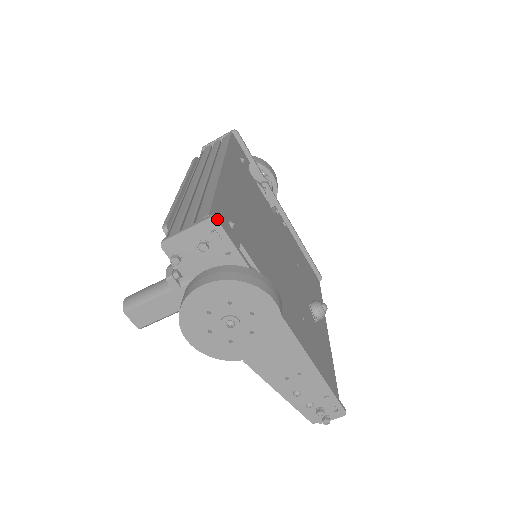
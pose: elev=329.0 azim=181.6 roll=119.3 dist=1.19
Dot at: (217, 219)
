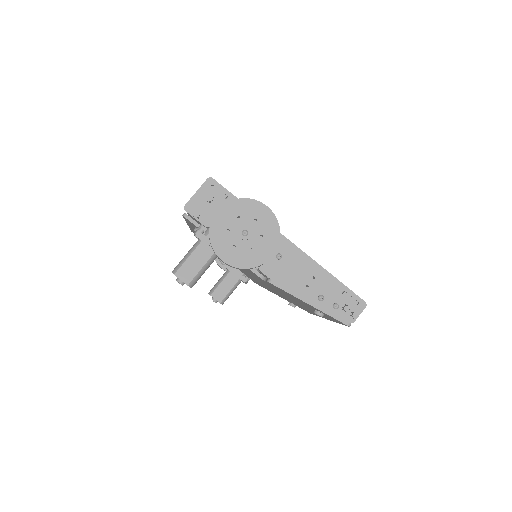
Dot at: (212, 178)
